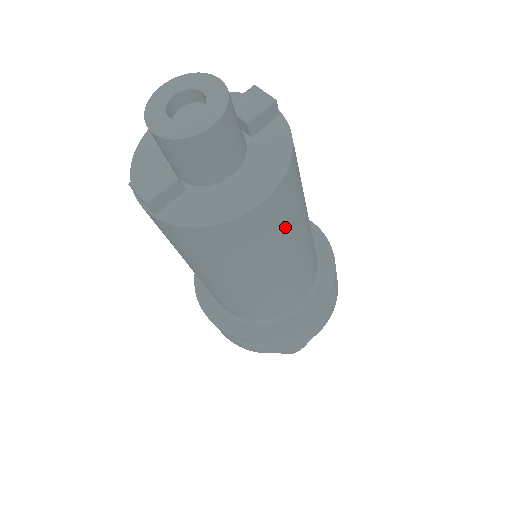
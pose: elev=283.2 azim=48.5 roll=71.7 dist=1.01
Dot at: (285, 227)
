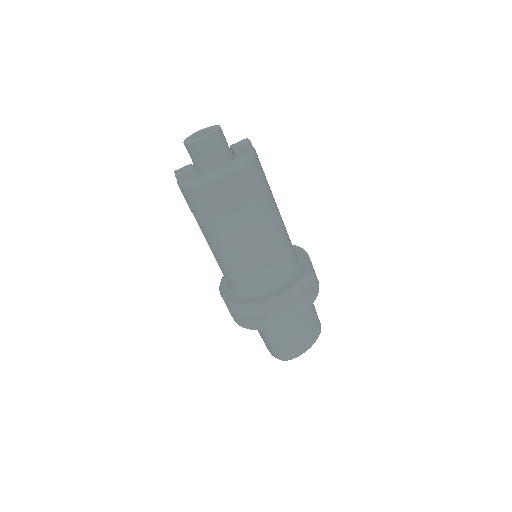
Dot at: (244, 205)
